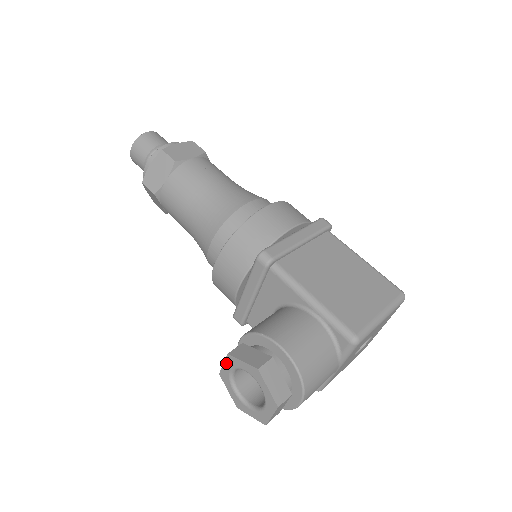
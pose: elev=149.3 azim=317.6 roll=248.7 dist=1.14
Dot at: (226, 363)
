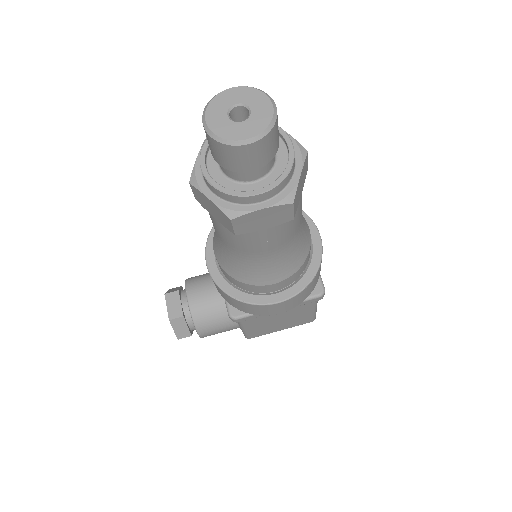
Dot at: (168, 311)
